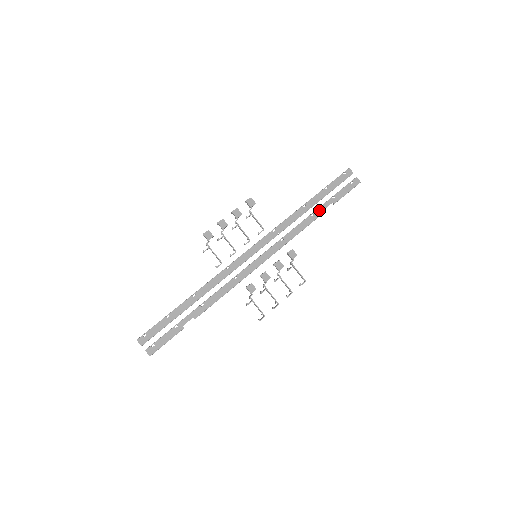
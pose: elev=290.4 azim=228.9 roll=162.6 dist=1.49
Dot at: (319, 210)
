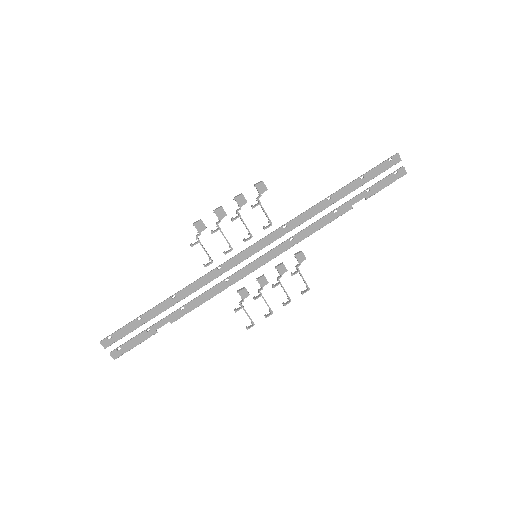
Dot at: (346, 206)
